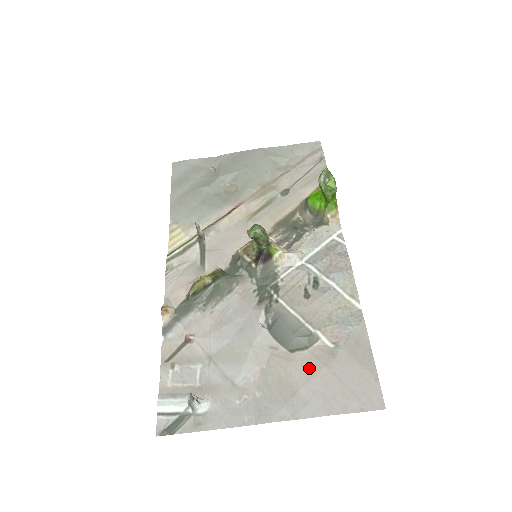
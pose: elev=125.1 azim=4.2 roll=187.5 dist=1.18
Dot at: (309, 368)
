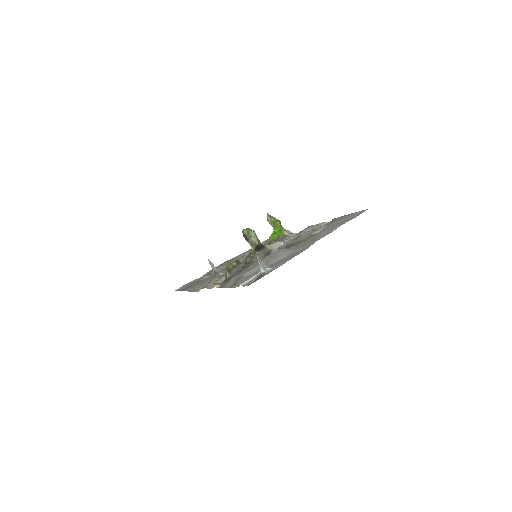
Dot at: (319, 233)
